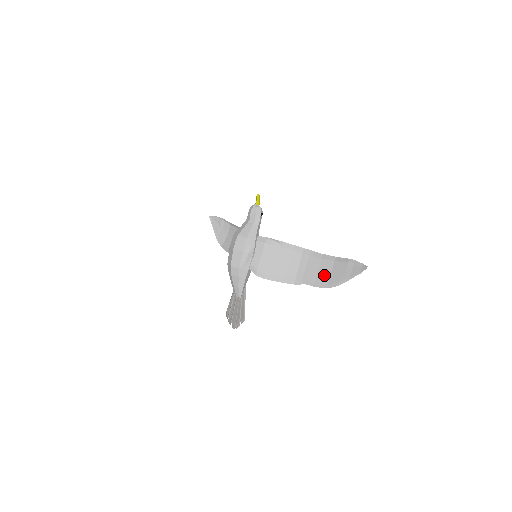
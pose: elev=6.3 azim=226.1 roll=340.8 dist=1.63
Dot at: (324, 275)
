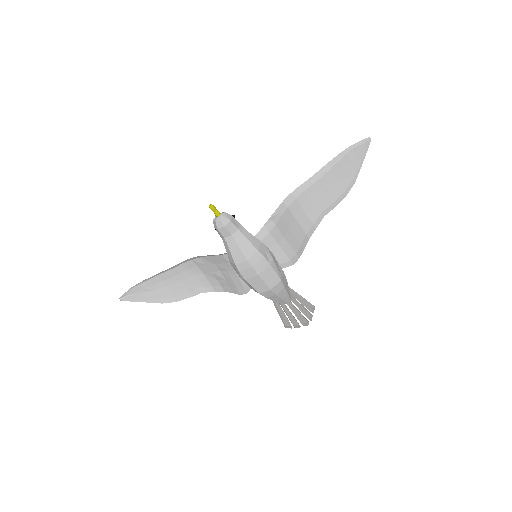
Dot at: (333, 190)
